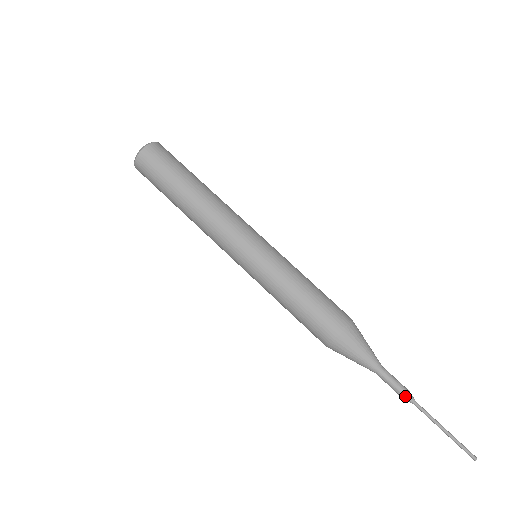
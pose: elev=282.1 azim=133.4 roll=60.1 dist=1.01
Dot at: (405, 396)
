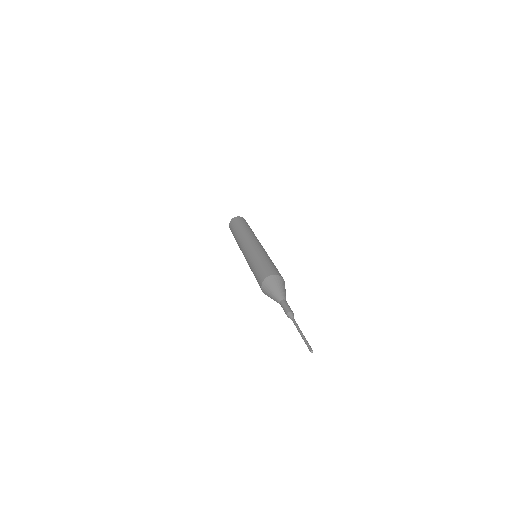
Dot at: (291, 311)
